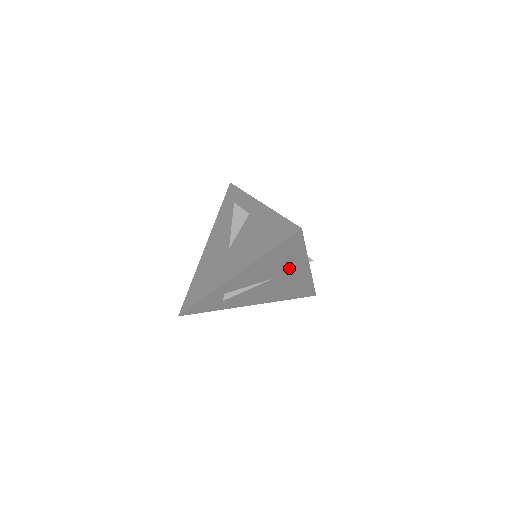
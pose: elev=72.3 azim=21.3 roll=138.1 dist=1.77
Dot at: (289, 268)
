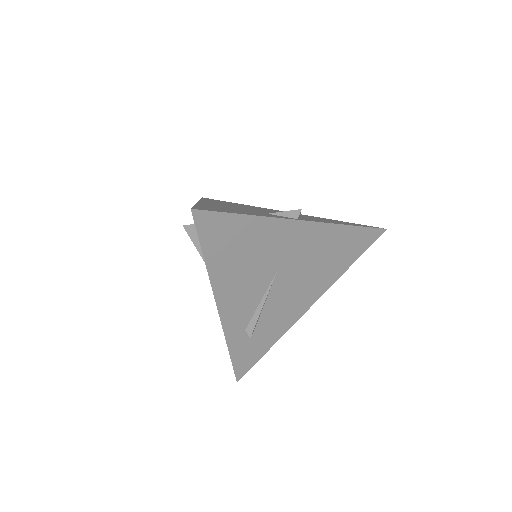
Dot at: (275, 246)
